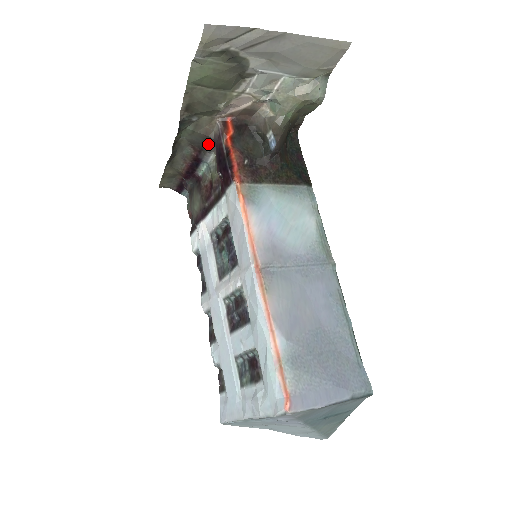
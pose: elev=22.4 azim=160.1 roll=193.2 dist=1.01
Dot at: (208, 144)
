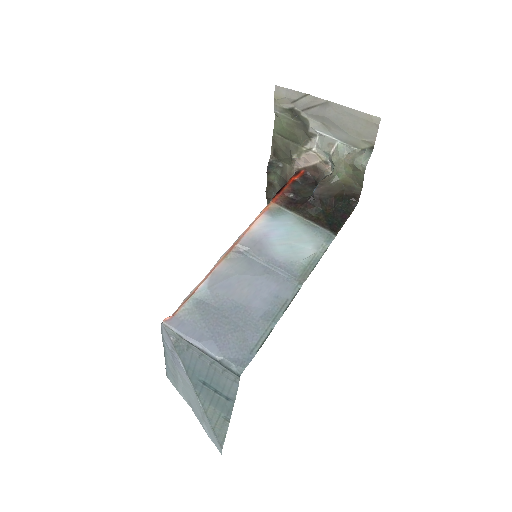
Dot at: occluded
